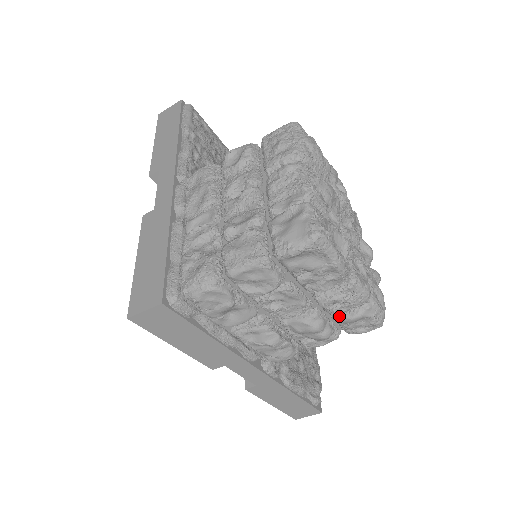
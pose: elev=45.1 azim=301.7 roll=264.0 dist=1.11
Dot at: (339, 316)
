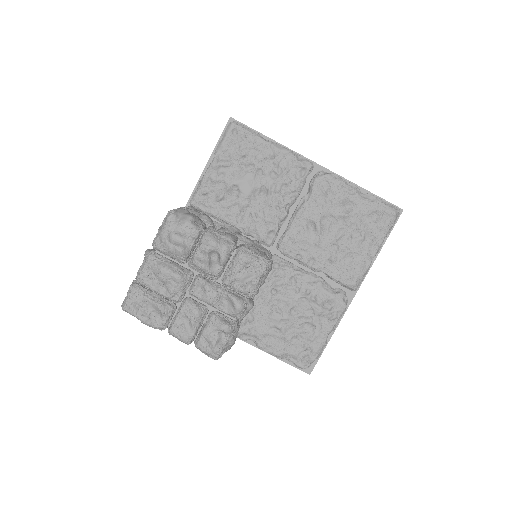
Dot at: occluded
